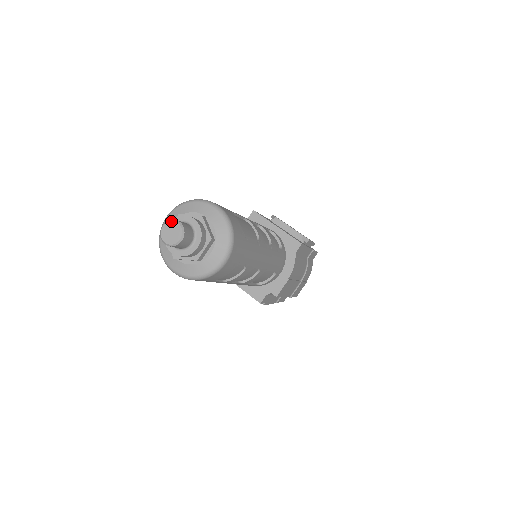
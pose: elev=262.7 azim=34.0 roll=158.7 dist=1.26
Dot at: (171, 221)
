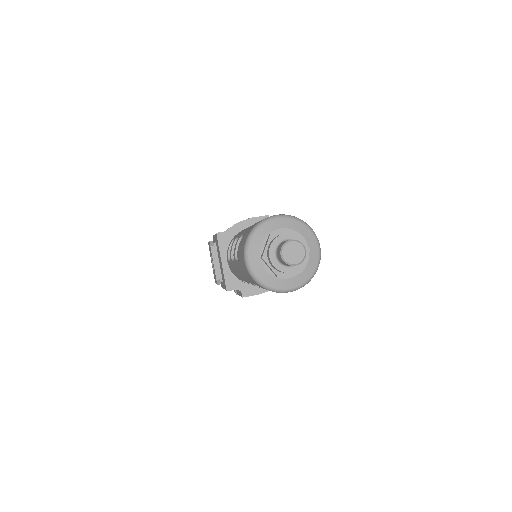
Dot at: (301, 244)
